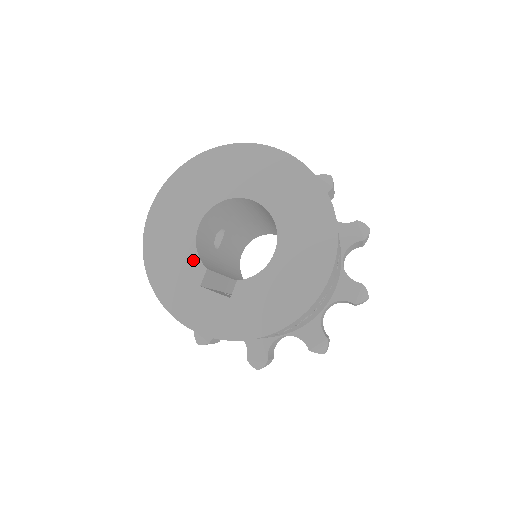
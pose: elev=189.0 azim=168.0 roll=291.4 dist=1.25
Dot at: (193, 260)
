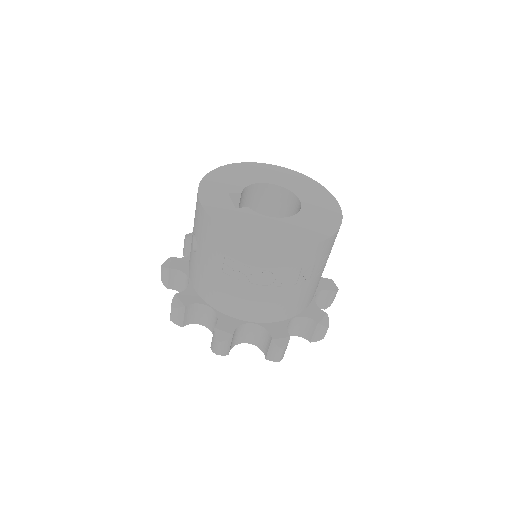
Dot at: (240, 186)
